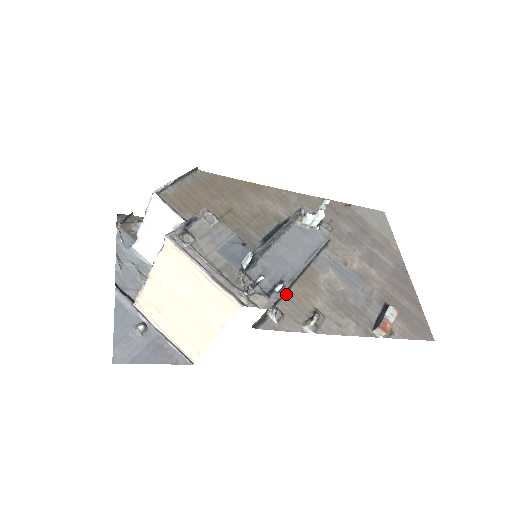
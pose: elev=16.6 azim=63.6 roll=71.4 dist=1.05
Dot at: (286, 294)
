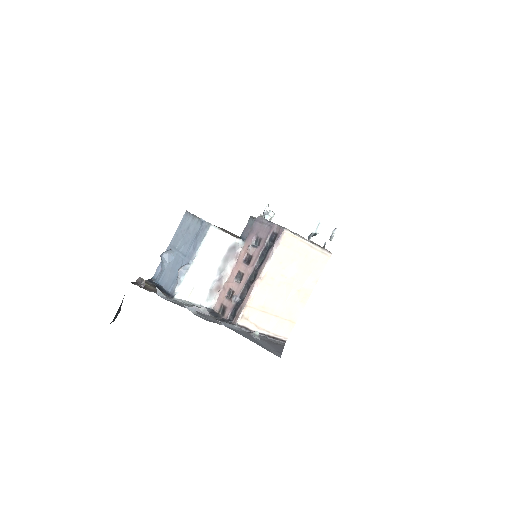
Dot at: occluded
